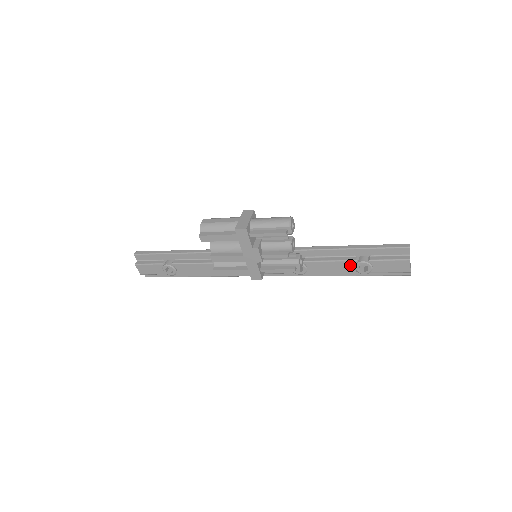
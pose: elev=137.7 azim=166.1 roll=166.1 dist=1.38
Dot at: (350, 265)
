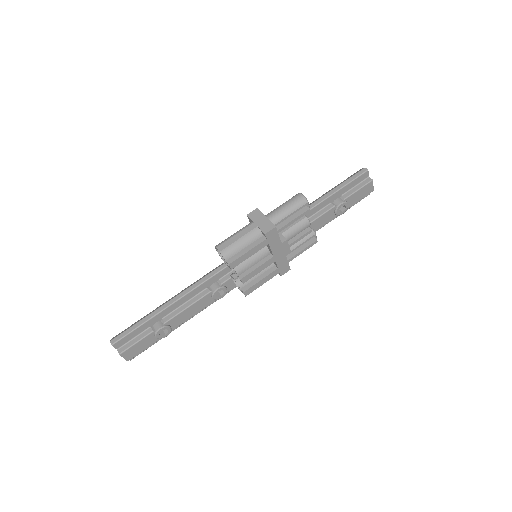
Dot at: (330, 213)
